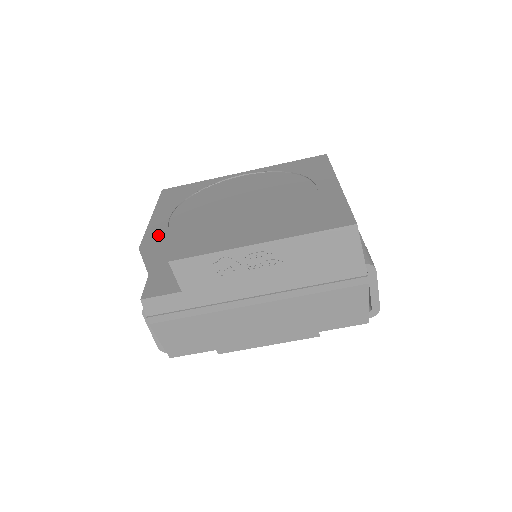
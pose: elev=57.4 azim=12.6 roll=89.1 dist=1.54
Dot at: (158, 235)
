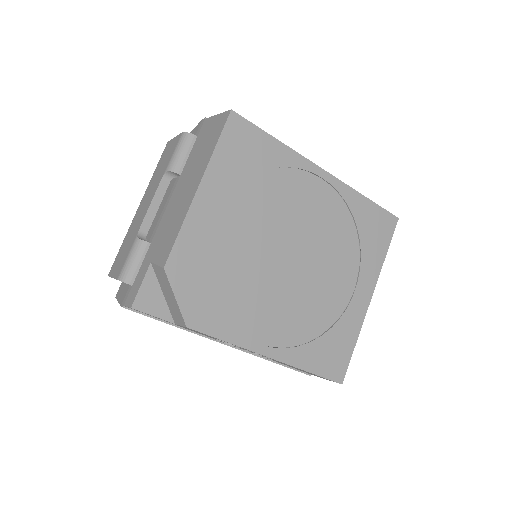
Dot at: (192, 254)
